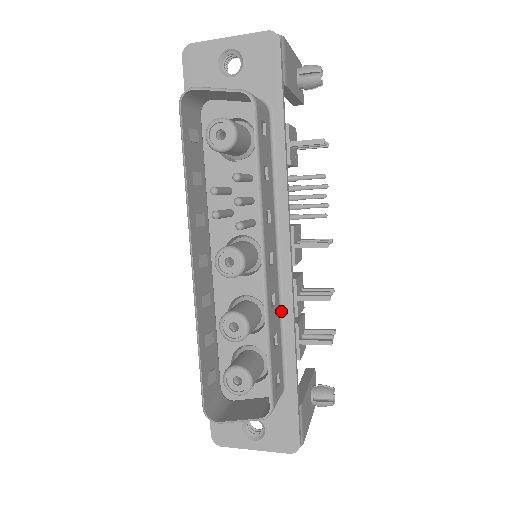
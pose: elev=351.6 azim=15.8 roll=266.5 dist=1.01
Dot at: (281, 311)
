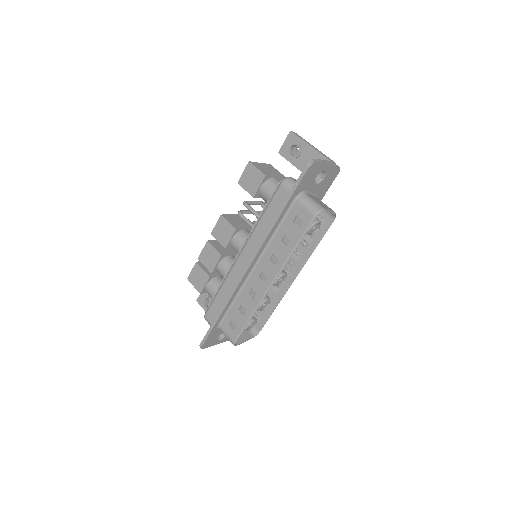
Dot at: occluded
